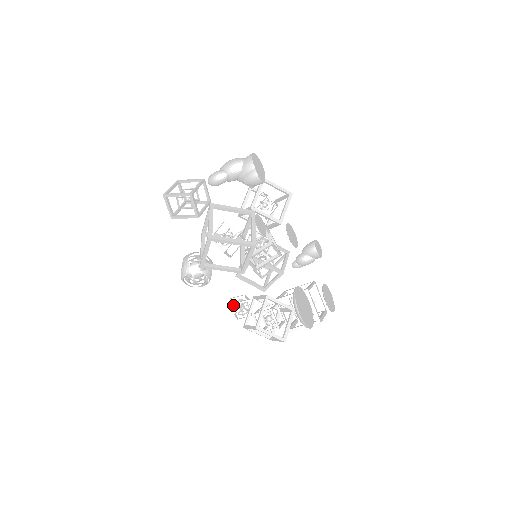
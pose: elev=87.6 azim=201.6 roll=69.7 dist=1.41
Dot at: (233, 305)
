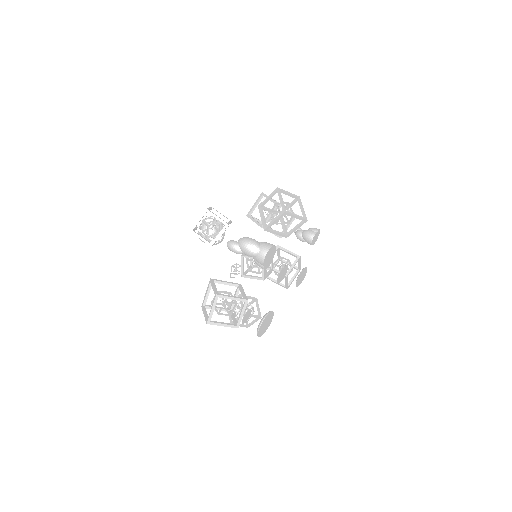
Dot at: occluded
